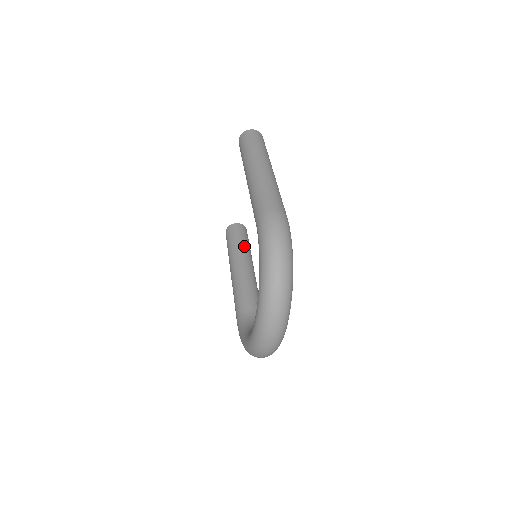
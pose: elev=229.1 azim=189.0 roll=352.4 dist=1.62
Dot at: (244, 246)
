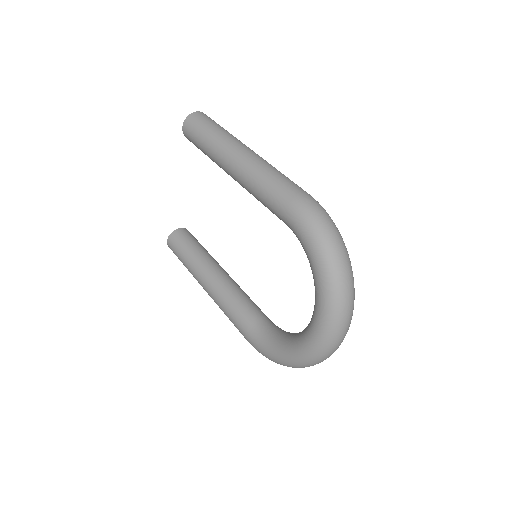
Dot at: (204, 251)
